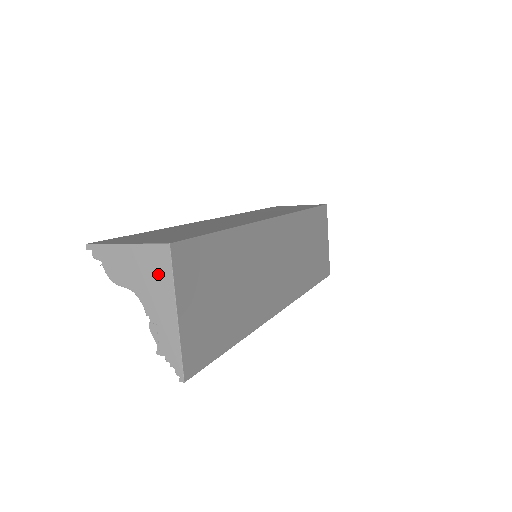
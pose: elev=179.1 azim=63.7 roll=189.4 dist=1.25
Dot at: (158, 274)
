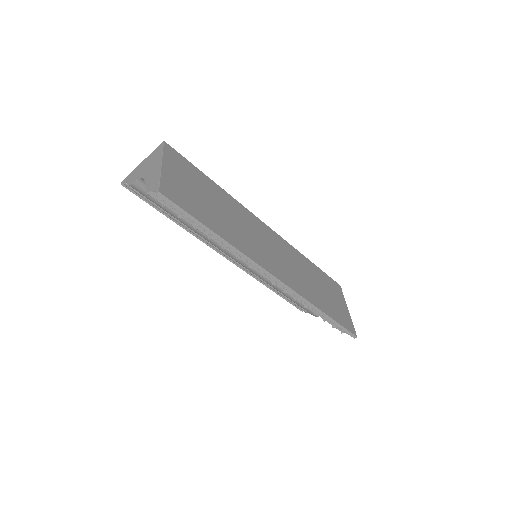
Dot at: (155, 157)
